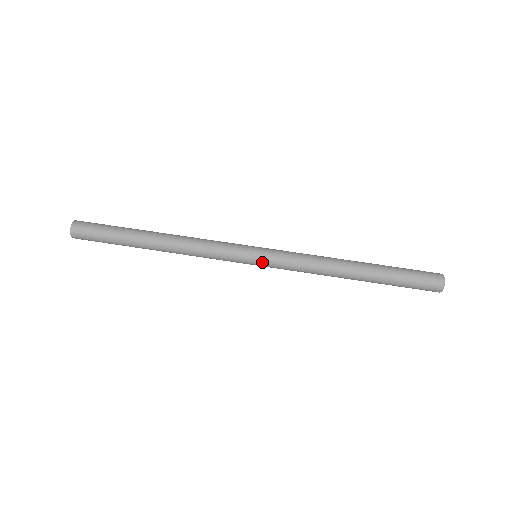
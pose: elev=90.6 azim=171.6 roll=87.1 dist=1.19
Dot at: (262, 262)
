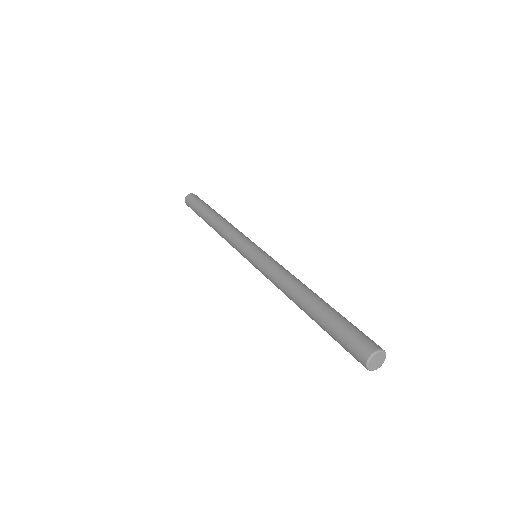
Dot at: (253, 256)
